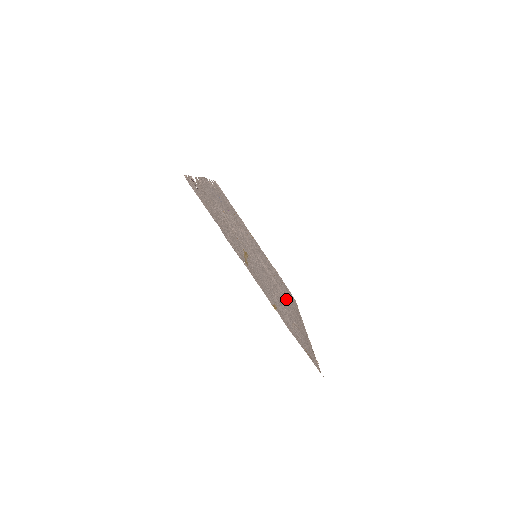
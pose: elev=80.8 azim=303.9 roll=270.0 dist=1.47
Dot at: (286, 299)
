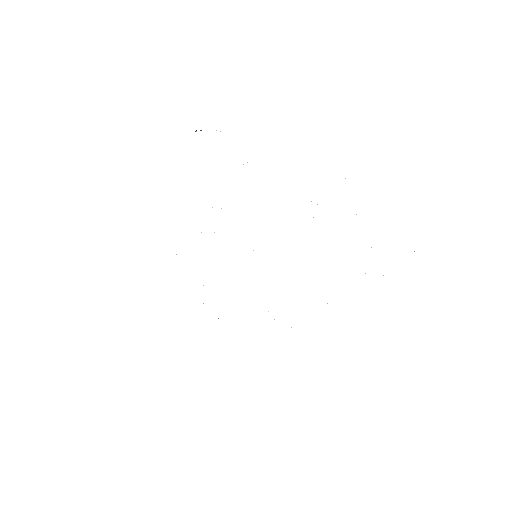
Dot at: occluded
